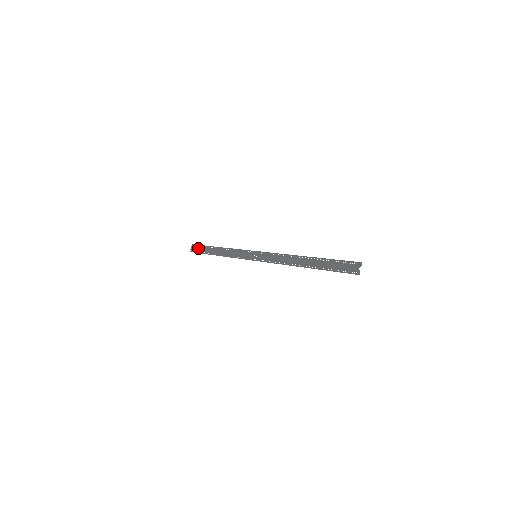
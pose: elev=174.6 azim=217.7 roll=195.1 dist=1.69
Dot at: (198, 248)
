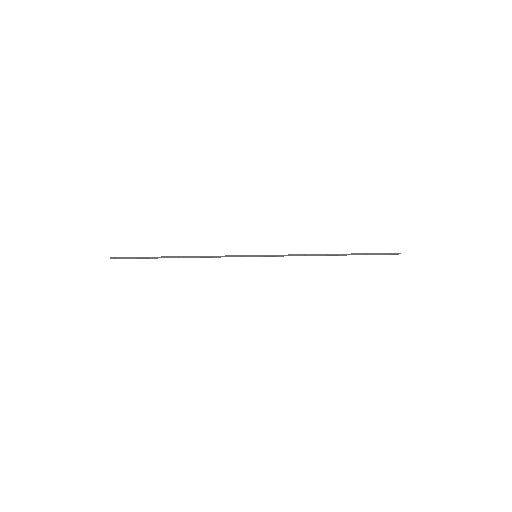
Dot at: occluded
